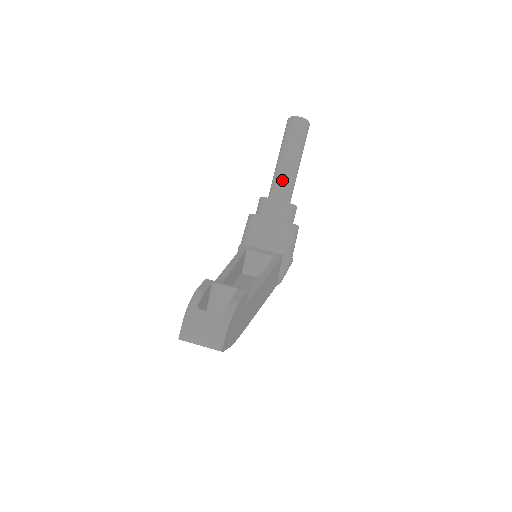
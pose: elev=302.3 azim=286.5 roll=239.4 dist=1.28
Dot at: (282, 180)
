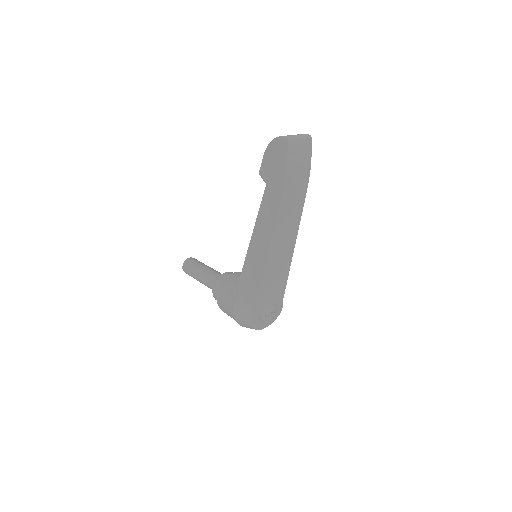
Dot at: (216, 273)
